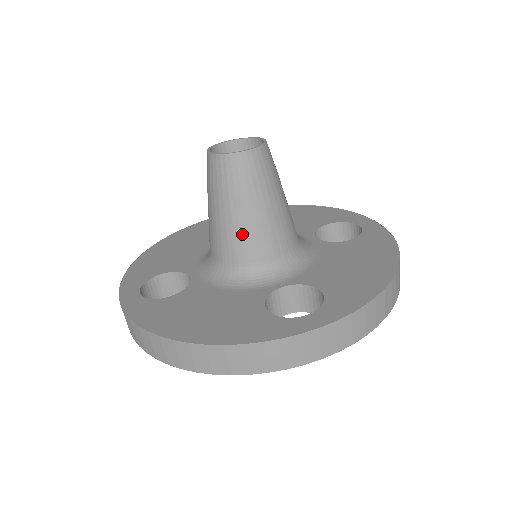
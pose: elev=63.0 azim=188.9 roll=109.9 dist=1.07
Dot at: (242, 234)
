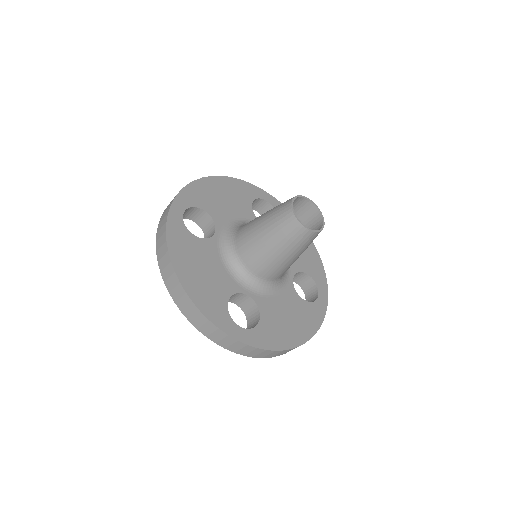
Dot at: occluded
